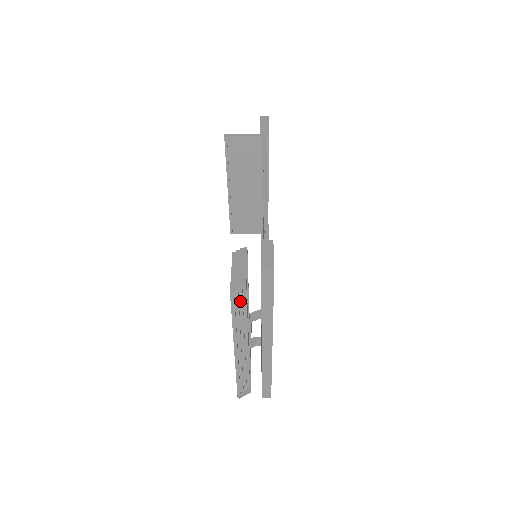
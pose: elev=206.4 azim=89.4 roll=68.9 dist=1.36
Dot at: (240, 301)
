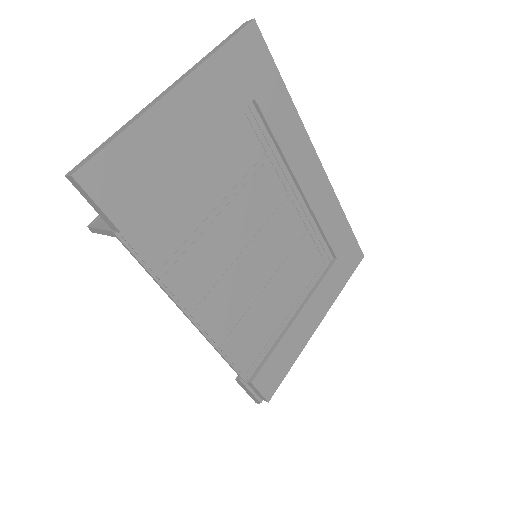
Dot at: occluded
